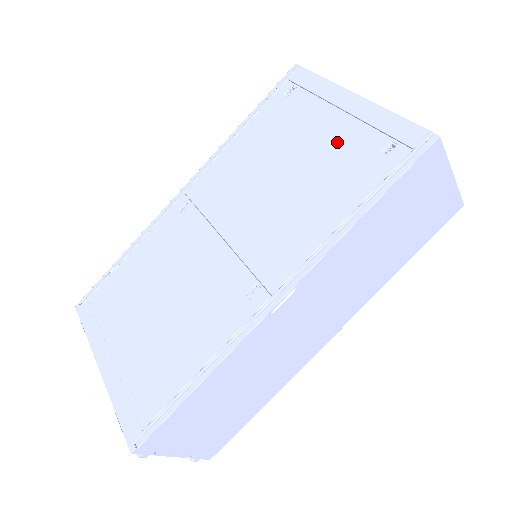
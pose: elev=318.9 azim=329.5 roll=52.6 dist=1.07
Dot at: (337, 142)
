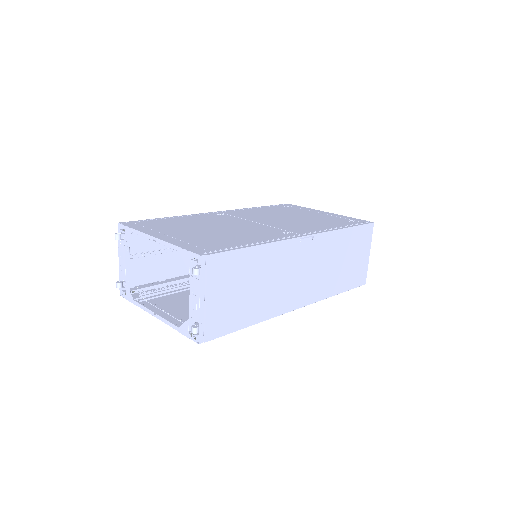
Dot at: (322, 217)
